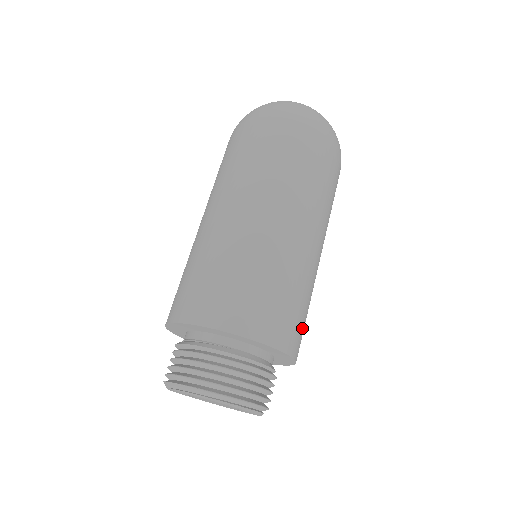
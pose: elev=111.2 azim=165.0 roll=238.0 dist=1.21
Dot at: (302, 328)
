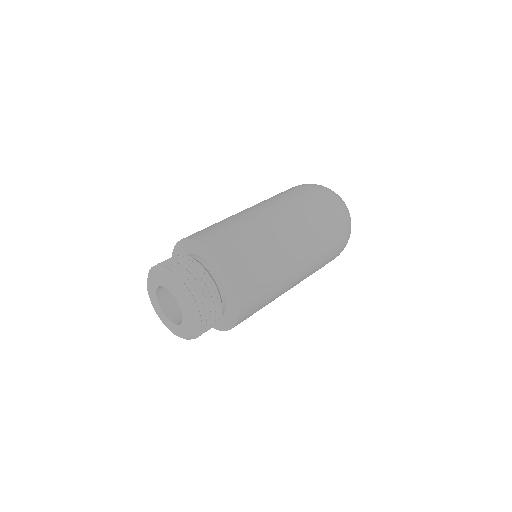
Dot at: (249, 268)
